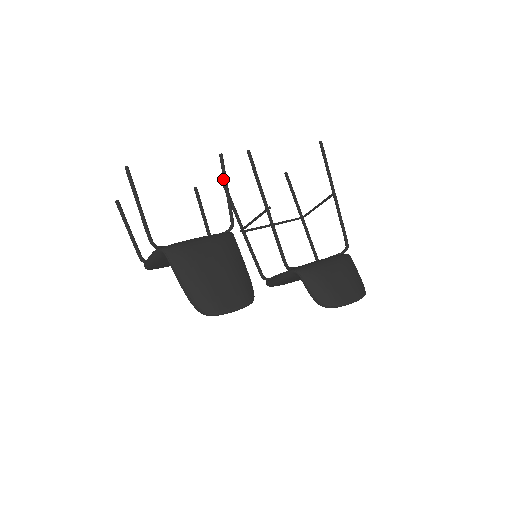
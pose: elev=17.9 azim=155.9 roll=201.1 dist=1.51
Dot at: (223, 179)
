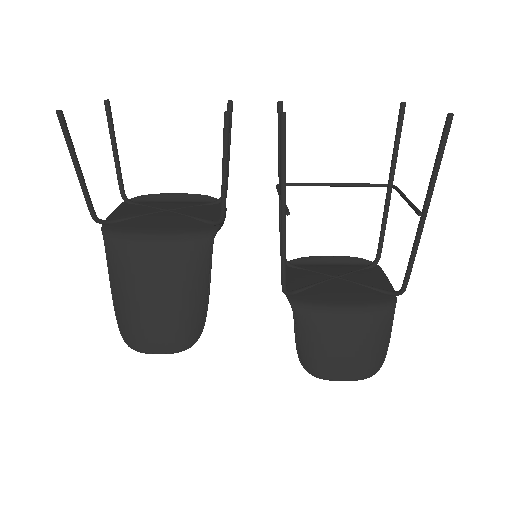
Dot at: occluded
